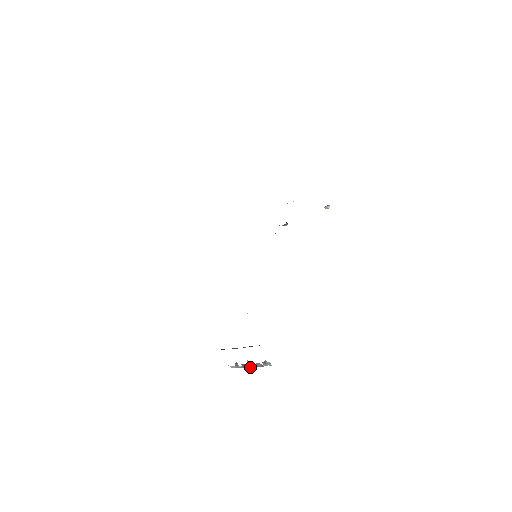
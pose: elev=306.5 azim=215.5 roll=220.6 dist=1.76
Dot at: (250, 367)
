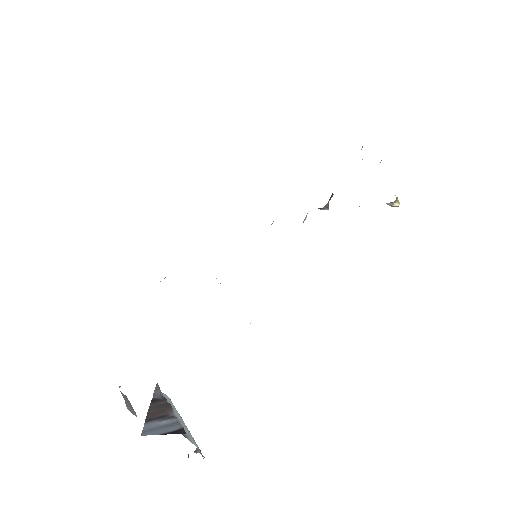
Dot at: occluded
